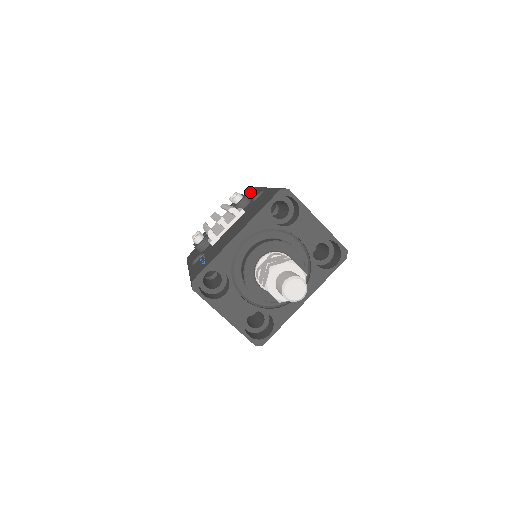
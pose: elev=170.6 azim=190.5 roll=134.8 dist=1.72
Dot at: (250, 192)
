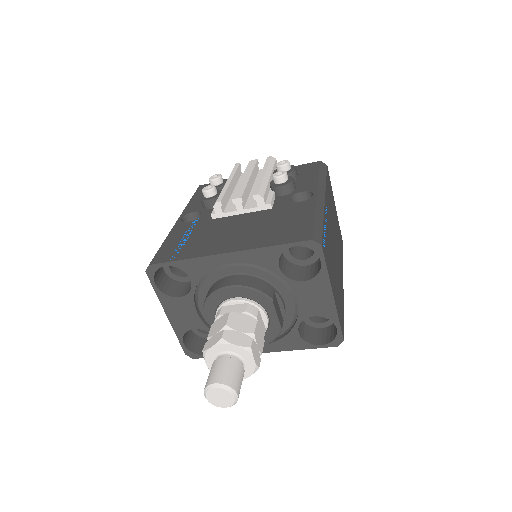
Dot at: (310, 165)
